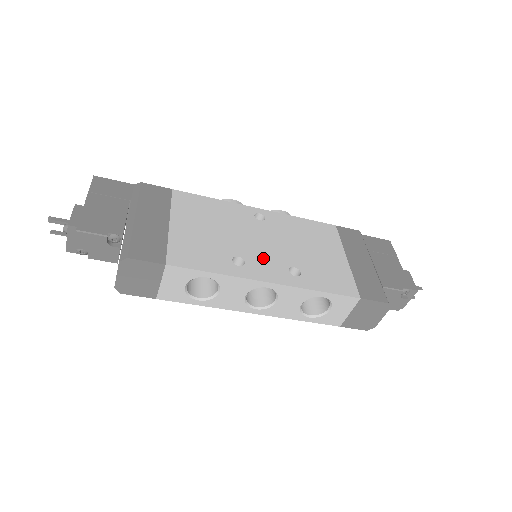
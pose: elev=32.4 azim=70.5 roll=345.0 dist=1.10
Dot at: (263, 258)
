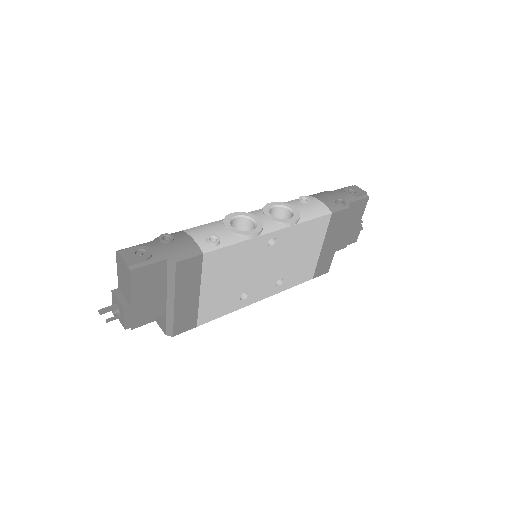
Dot at: (262, 284)
